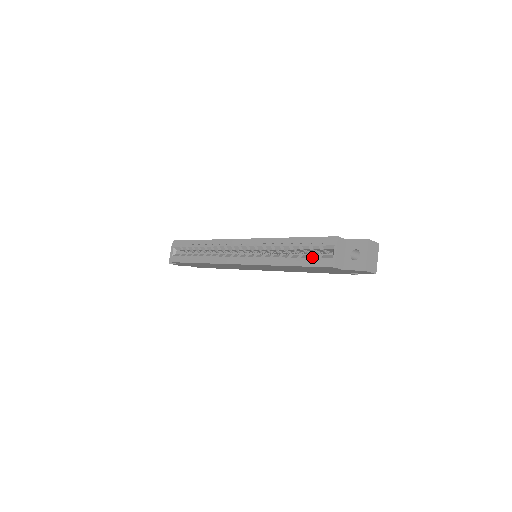
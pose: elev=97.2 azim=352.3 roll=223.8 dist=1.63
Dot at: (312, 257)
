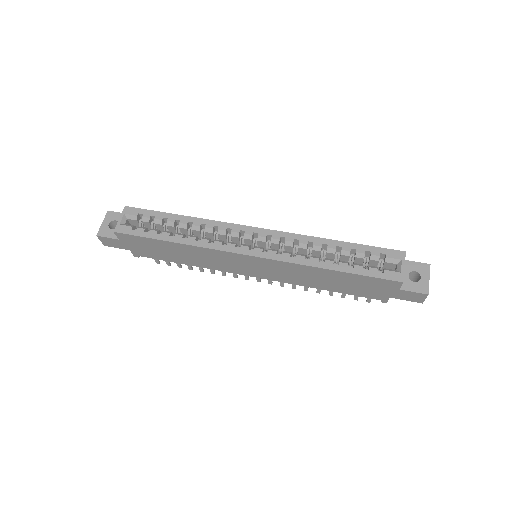
Dot at: (371, 267)
